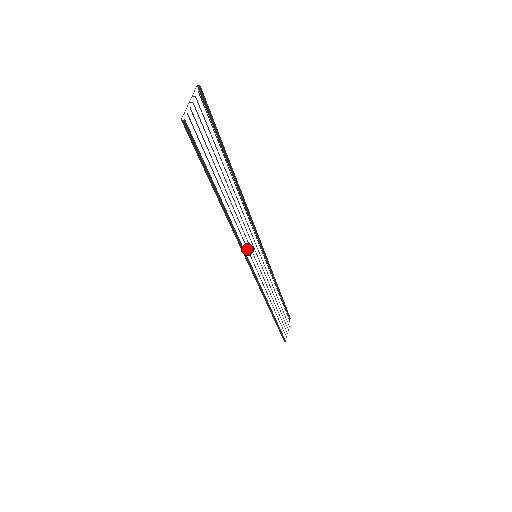
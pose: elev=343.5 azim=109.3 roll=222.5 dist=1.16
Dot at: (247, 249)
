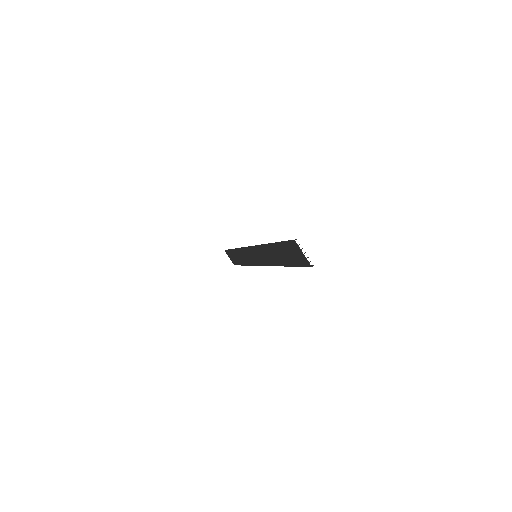
Dot at: occluded
